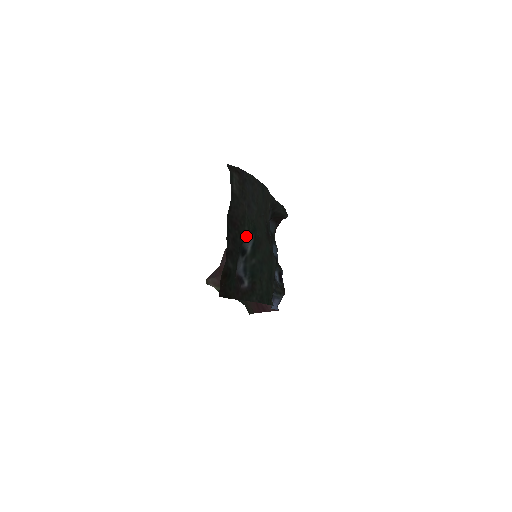
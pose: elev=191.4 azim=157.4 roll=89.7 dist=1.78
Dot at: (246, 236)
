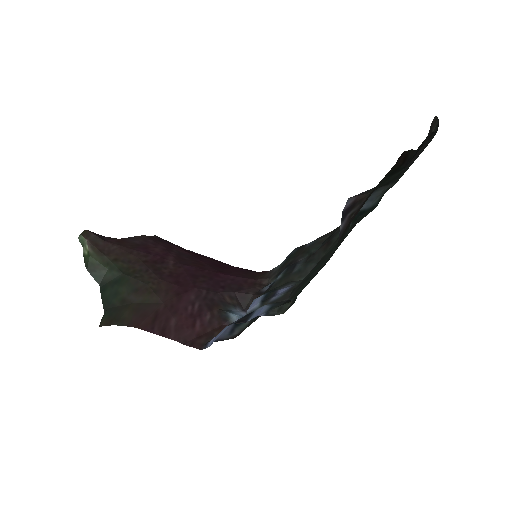
Dot at: (386, 188)
